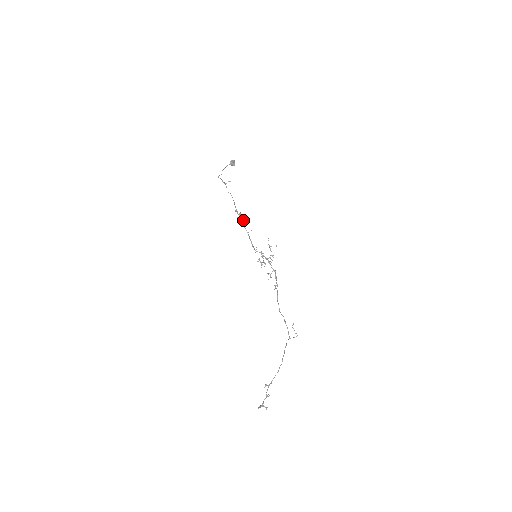
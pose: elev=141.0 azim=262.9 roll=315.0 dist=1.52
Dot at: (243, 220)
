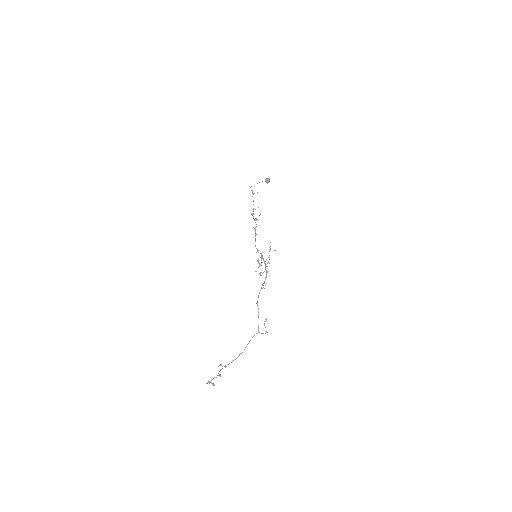
Dot at: (256, 224)
